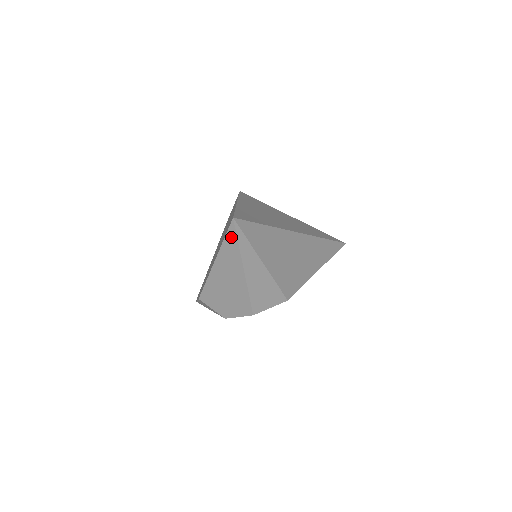
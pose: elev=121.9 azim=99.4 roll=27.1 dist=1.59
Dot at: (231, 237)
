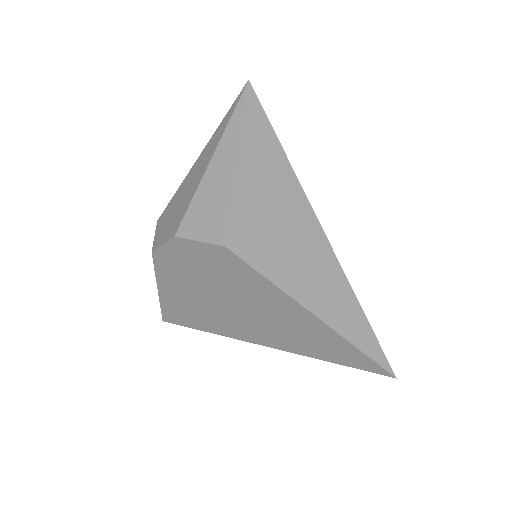
Dot at: (233, 107)
